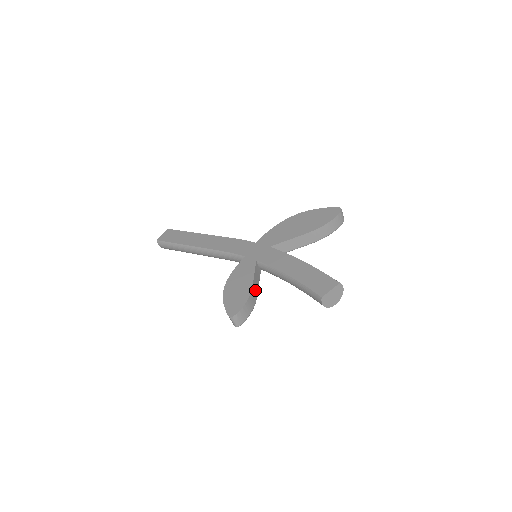
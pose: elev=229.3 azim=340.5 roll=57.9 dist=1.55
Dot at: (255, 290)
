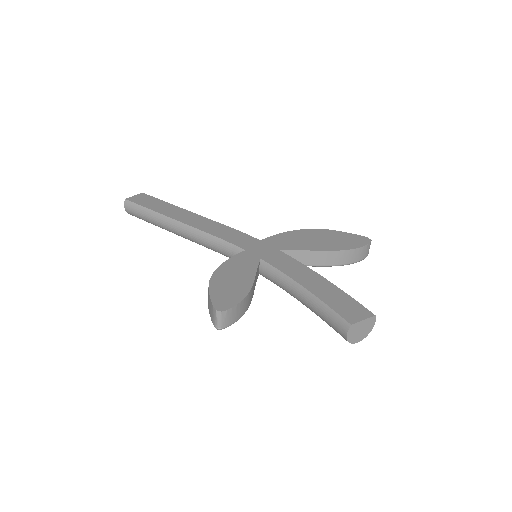
Dot at: (252, 292)
